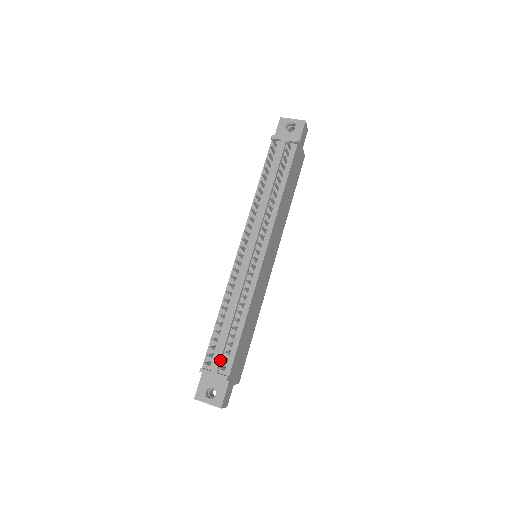
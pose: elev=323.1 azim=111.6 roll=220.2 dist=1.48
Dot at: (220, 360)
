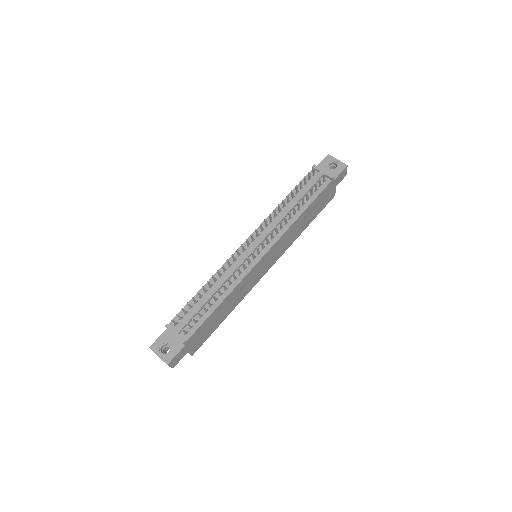
Dot at: (186, 324)
